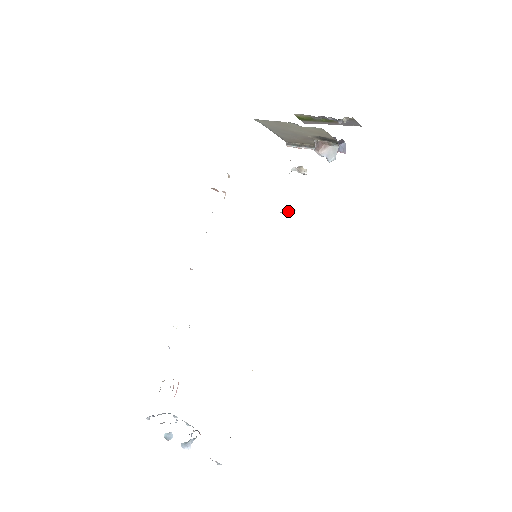
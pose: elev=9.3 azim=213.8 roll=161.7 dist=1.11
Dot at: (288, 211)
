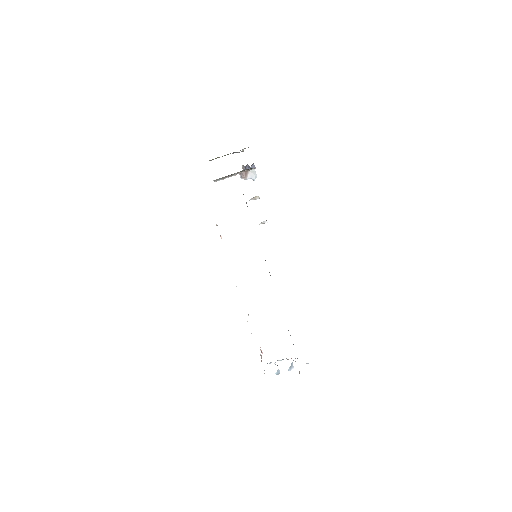
Dot at: (262, 223)
